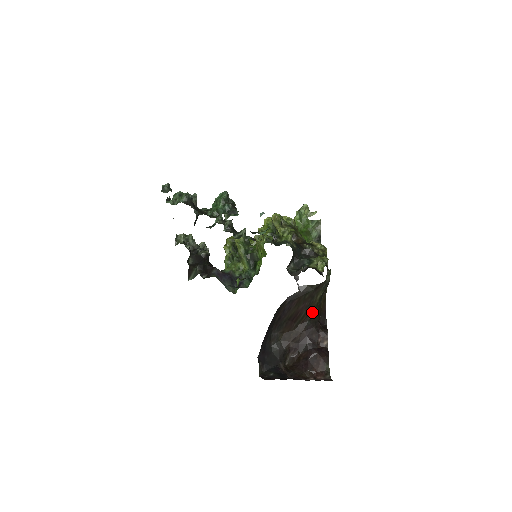
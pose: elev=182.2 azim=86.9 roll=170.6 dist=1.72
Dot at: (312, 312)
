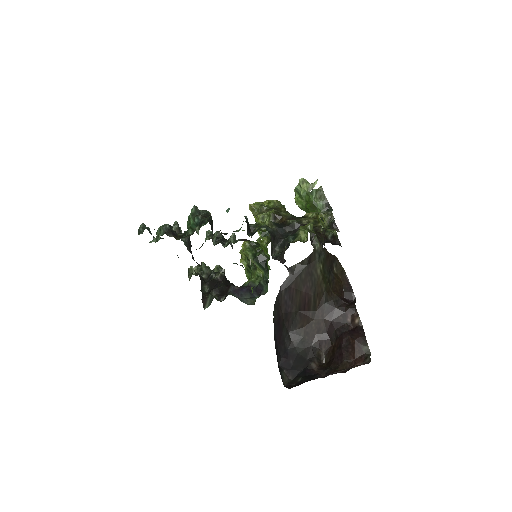
Dot at: (323, 291)
